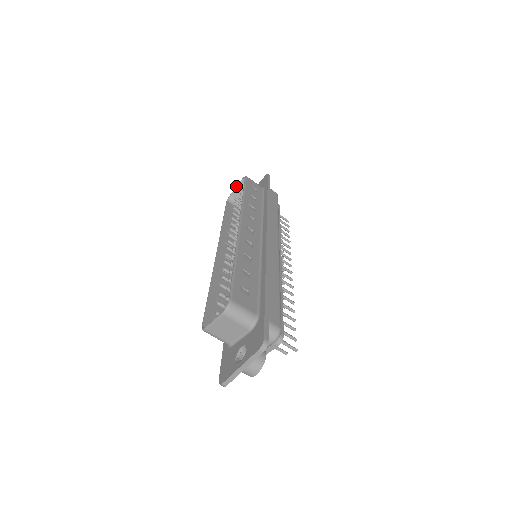
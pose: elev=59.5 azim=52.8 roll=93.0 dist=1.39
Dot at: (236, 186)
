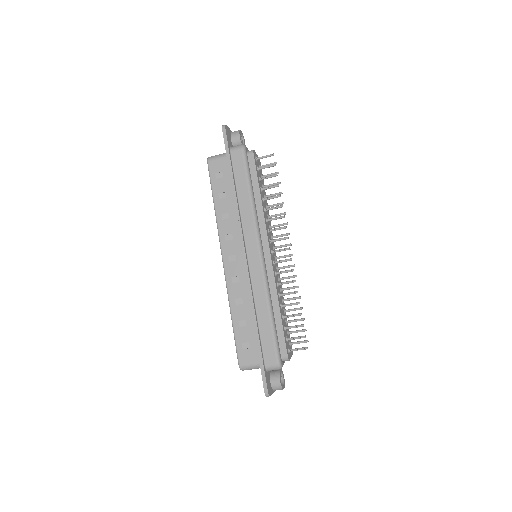
Dot at: occluded
